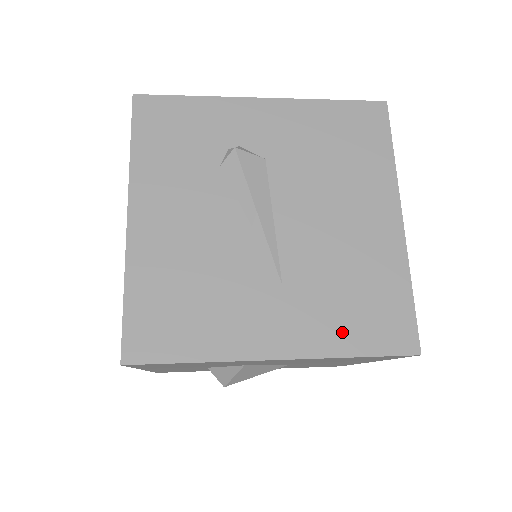
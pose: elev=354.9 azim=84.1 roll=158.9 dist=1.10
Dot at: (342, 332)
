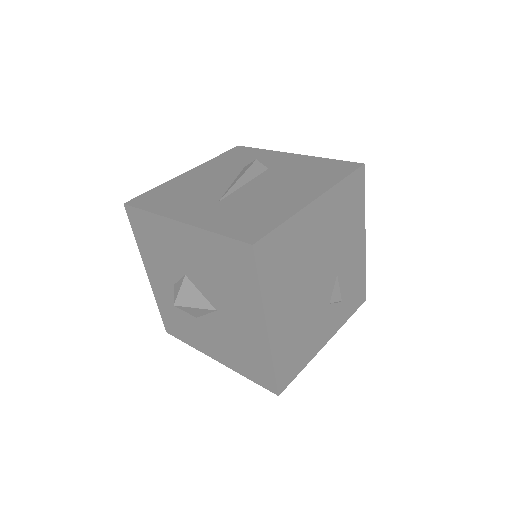
Dot at: (223, 224)
